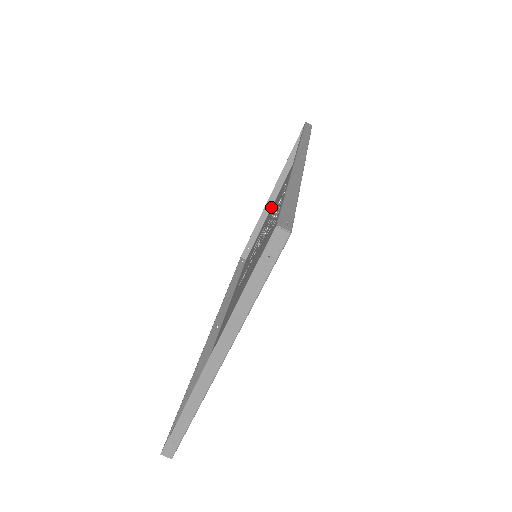
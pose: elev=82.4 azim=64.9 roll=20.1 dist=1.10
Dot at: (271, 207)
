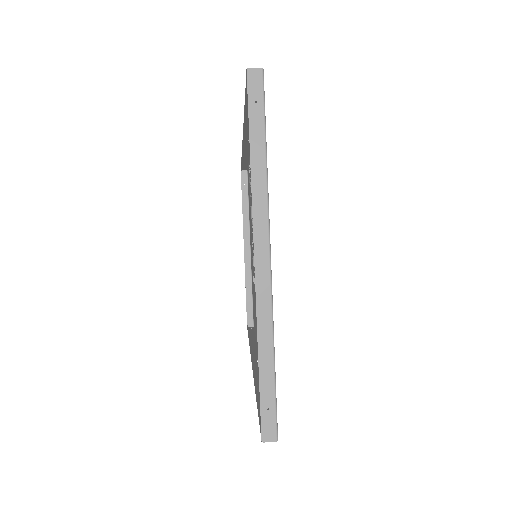
Dot at: (250, 260)
